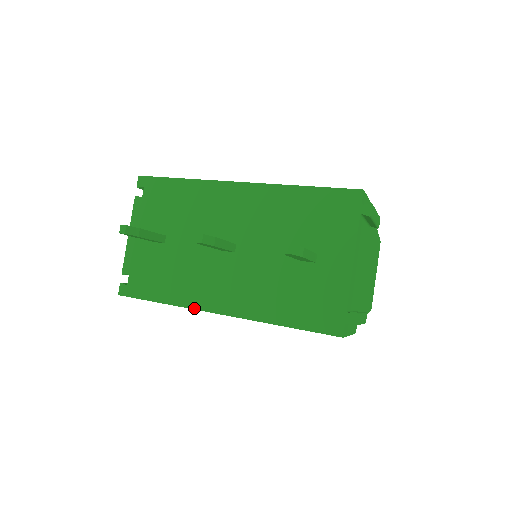
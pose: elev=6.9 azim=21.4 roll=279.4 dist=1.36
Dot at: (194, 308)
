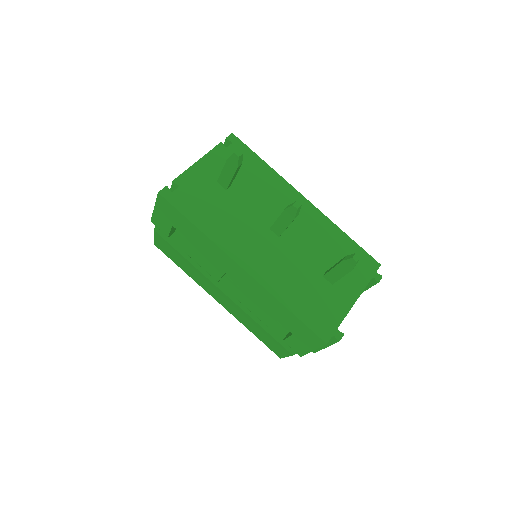
Dot at: (224, 250)
